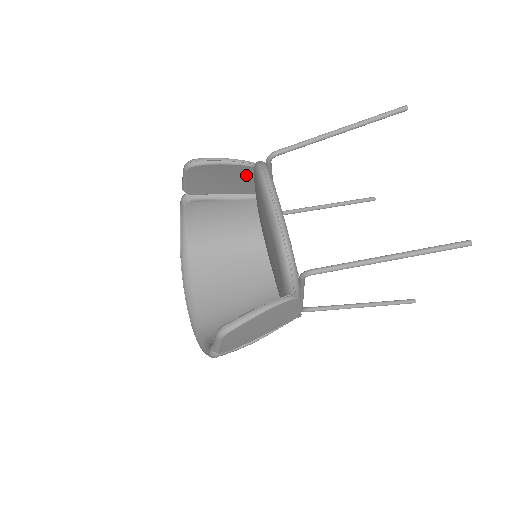
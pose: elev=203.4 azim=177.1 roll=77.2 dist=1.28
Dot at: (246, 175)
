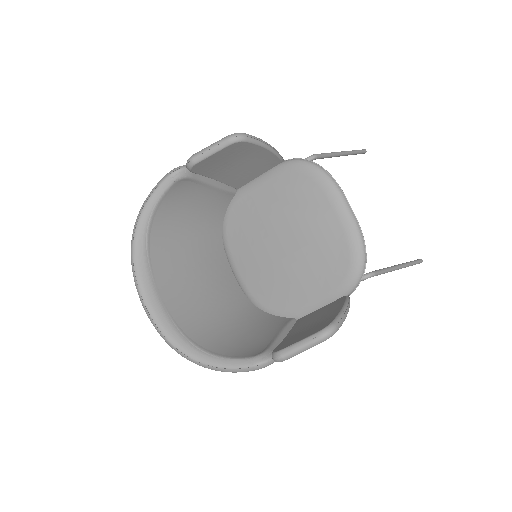
Dot at: (263, 167)
